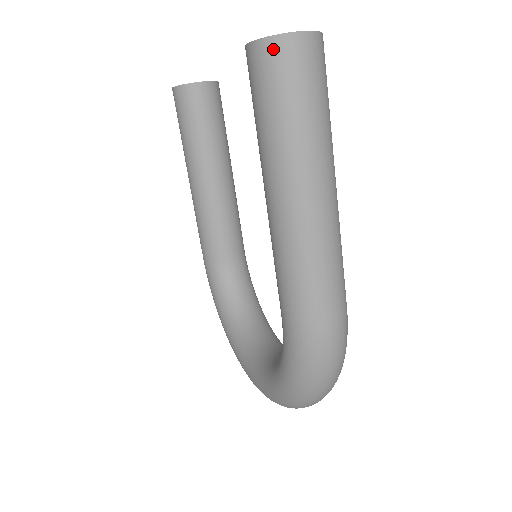
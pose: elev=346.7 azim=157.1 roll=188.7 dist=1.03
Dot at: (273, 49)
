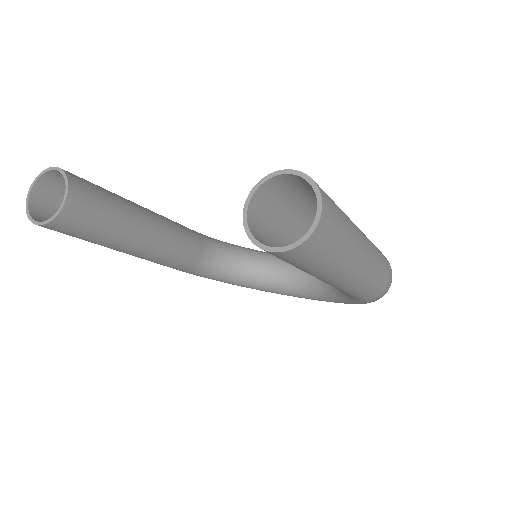
Dot at: (309, 245)
